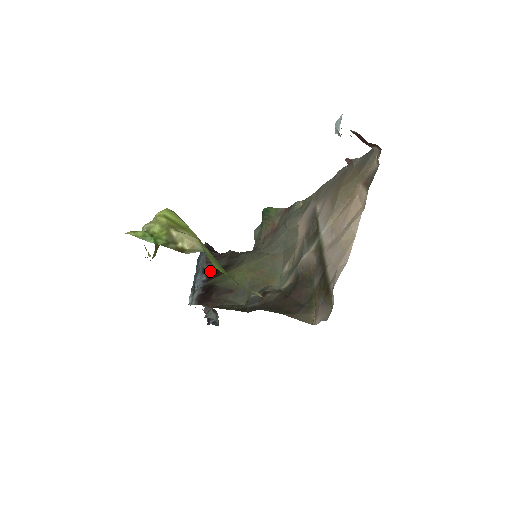
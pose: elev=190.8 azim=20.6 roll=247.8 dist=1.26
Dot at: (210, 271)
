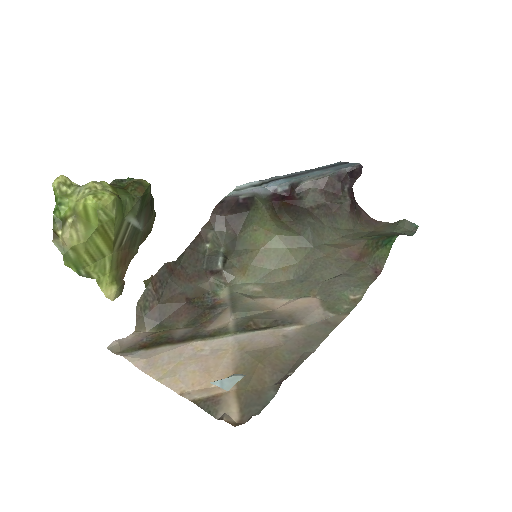
Dot at: (297, 191)
